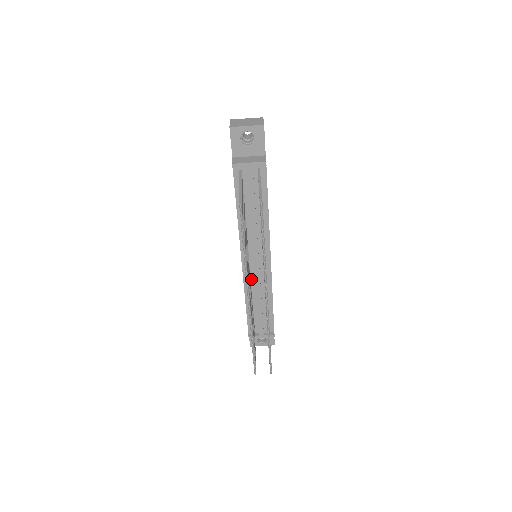
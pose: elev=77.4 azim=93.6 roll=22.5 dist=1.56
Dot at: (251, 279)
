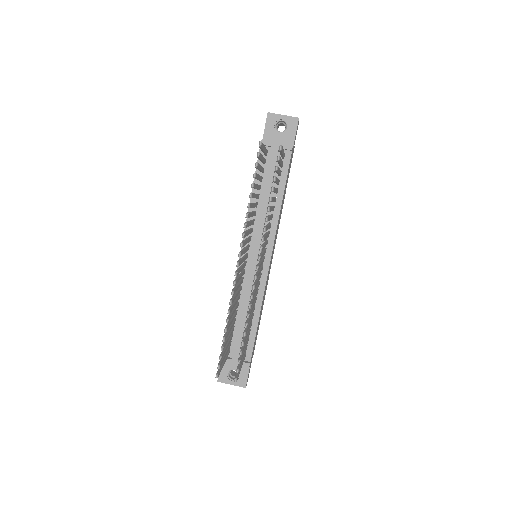
Dot at: (244, 280)
